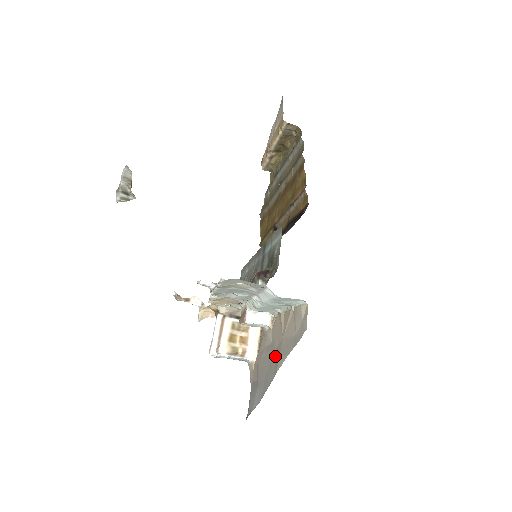
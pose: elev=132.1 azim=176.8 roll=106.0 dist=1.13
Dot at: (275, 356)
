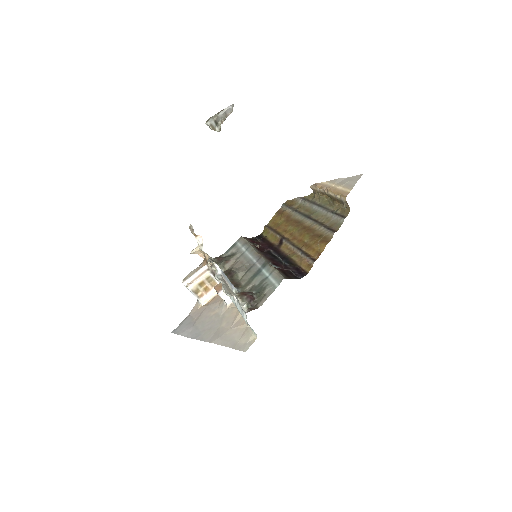
Dot at: (217, 330)
